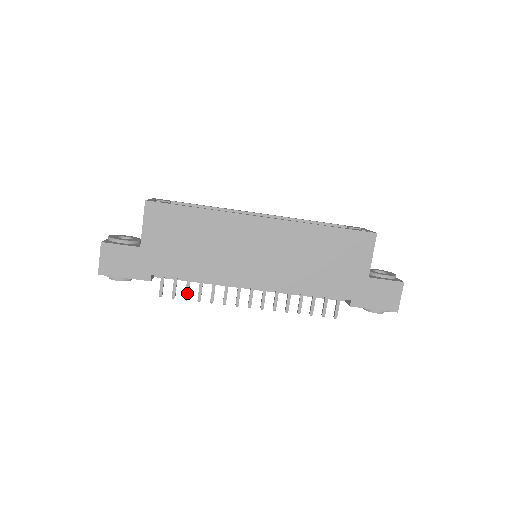
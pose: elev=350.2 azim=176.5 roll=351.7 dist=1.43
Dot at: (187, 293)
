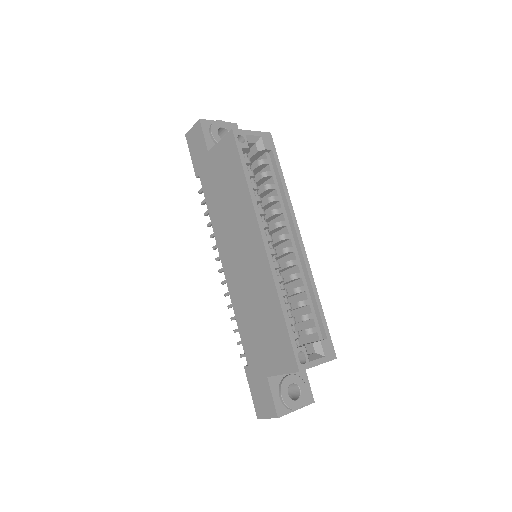
Dot at: (207, 212)
